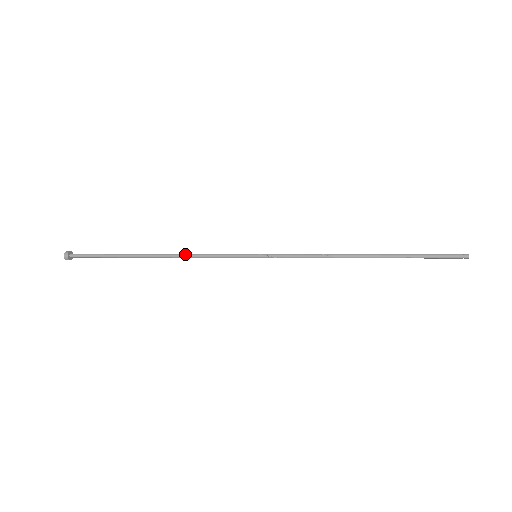
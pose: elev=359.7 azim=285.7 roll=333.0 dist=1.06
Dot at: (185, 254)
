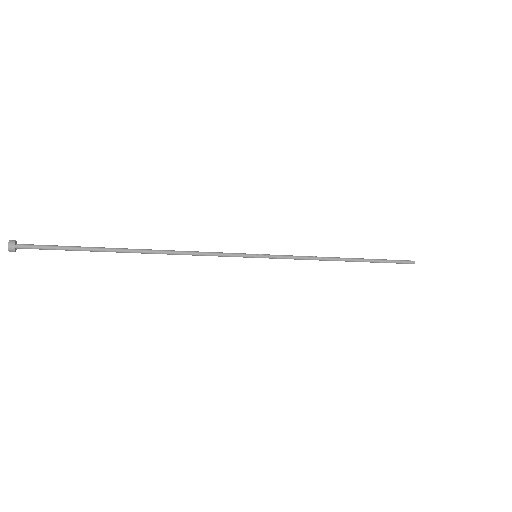
Dot at: (181, 251)
